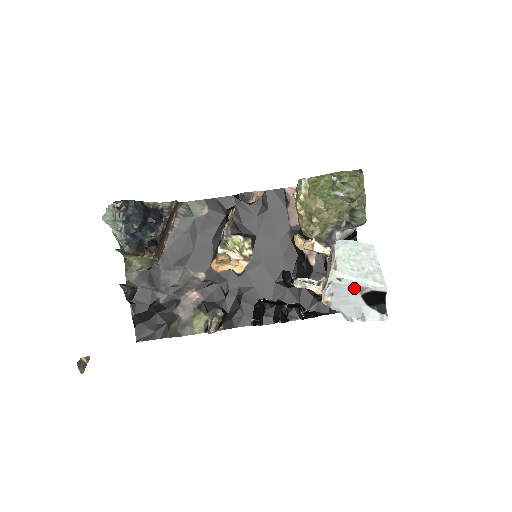
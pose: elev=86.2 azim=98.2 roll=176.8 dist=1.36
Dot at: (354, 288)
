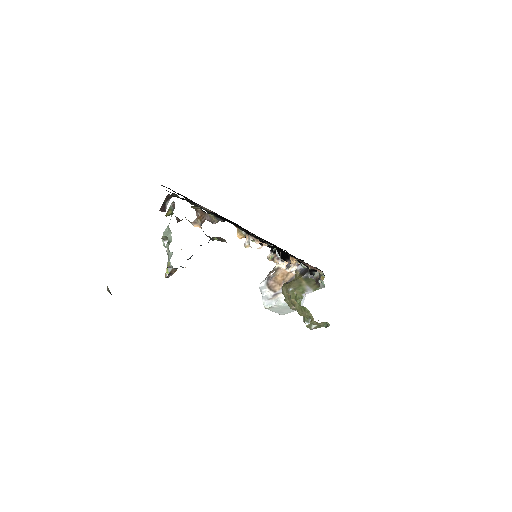
Dot at: occluded
